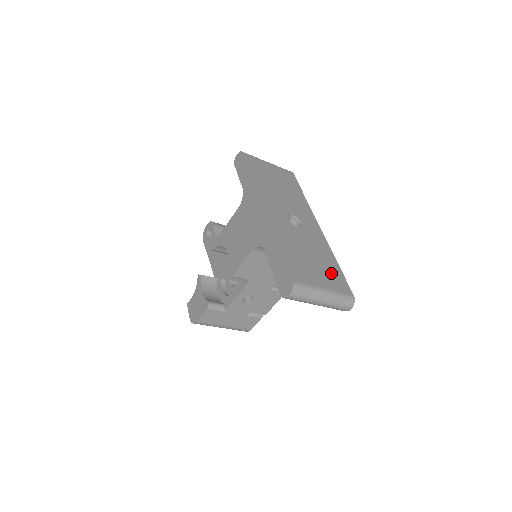
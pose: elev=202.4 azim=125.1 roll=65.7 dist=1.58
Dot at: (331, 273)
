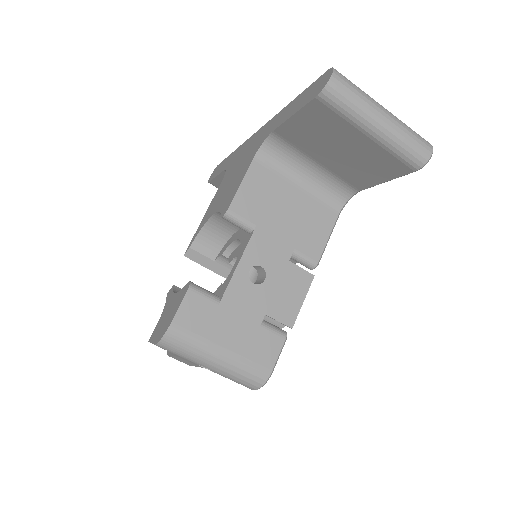
Dot at: occluded
